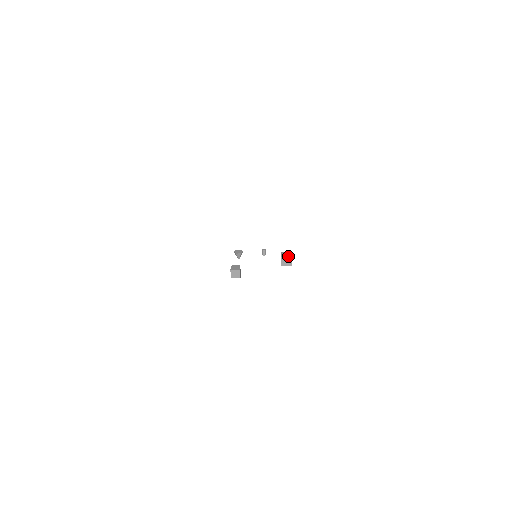
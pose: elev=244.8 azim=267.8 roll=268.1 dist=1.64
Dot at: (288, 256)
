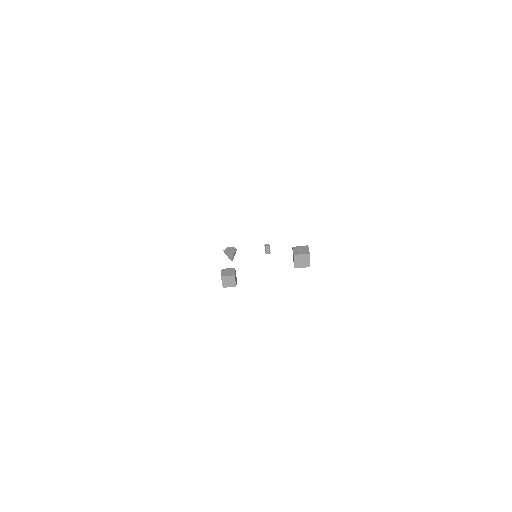
Dot at: (304, 253)
